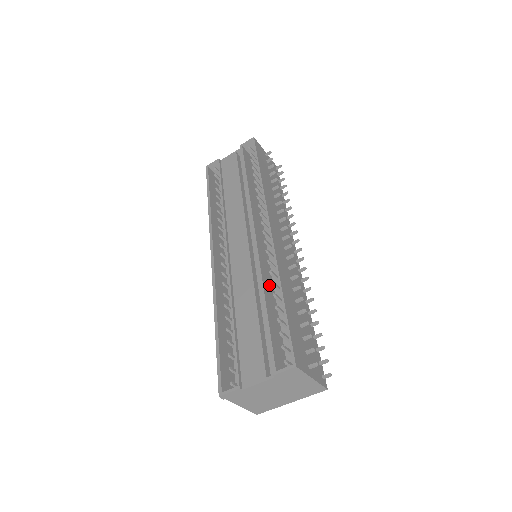
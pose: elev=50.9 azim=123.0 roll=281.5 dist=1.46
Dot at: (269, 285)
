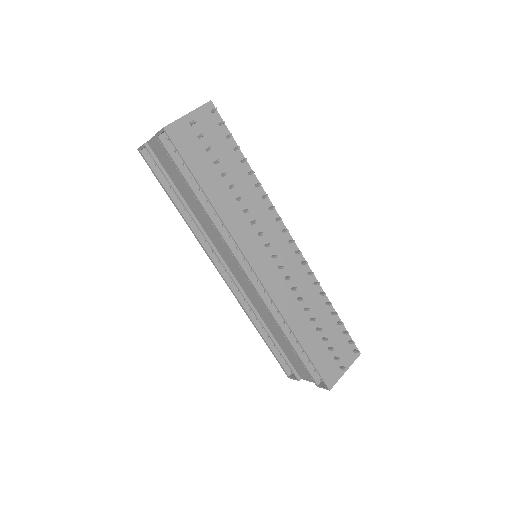
Dot at: occluded
